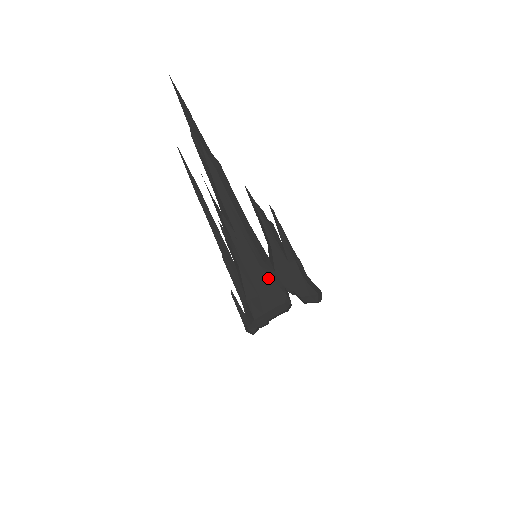
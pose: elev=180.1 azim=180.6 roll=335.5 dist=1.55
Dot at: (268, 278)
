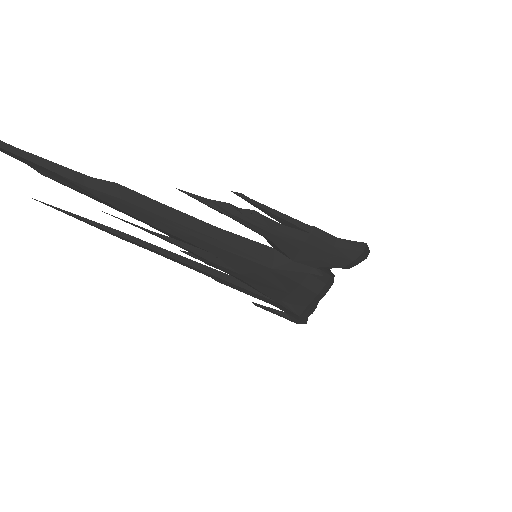
Dot at: (289, 274)
